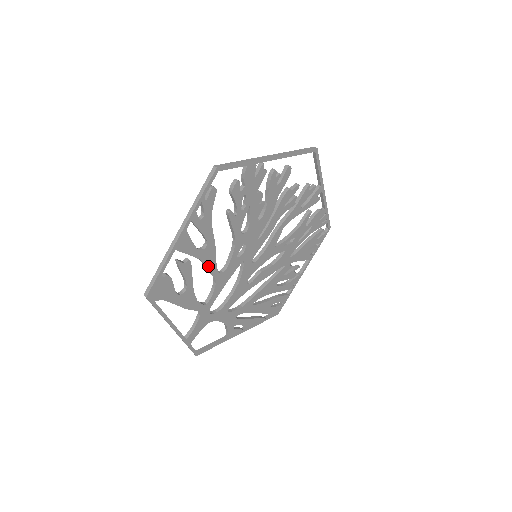
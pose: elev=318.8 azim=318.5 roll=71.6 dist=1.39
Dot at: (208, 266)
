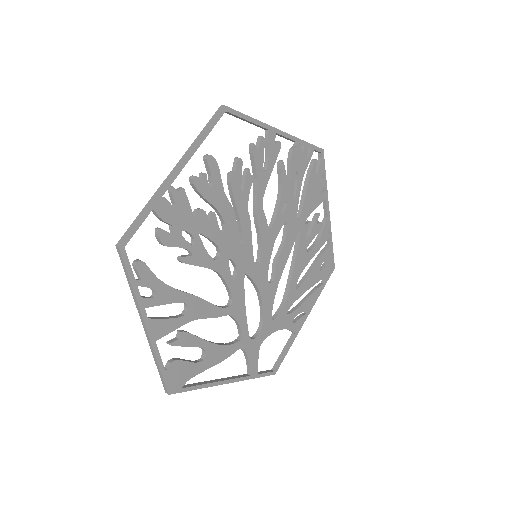
Dot at: (208, 315)
